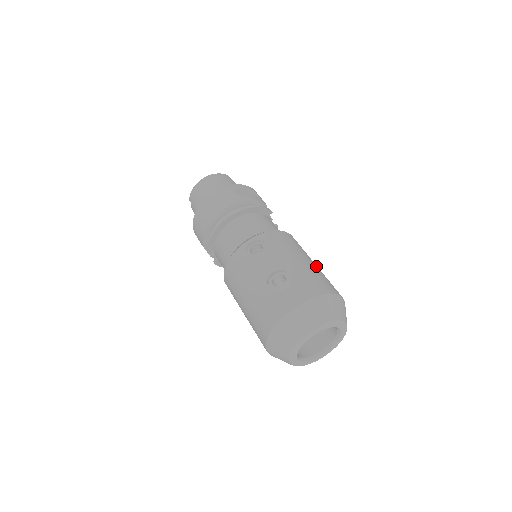
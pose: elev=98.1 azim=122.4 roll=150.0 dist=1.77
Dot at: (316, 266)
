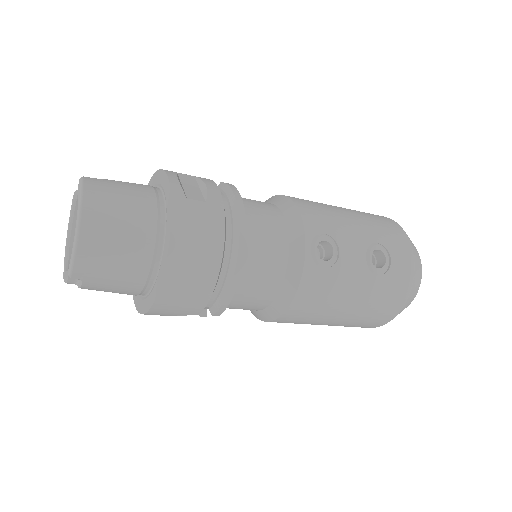
Dot at: occluded
